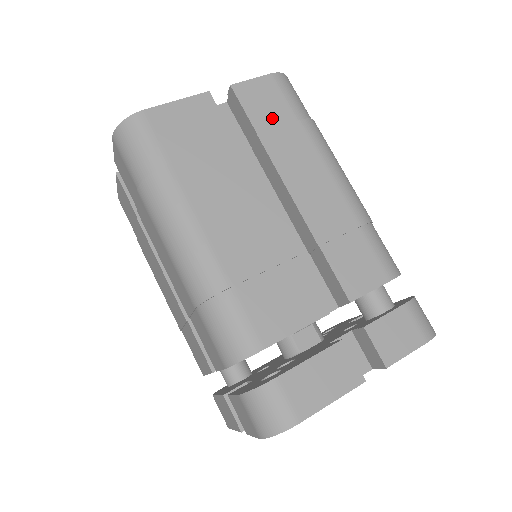
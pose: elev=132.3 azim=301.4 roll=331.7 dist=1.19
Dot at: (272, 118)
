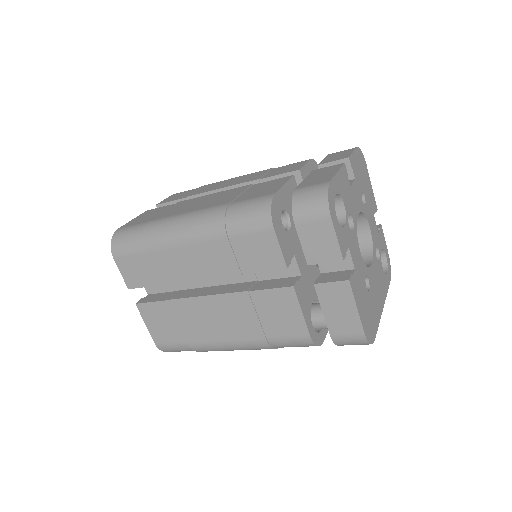
Dot at: (188, 194)
